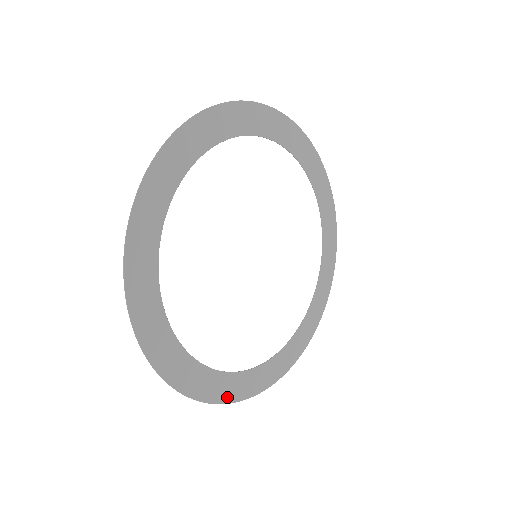
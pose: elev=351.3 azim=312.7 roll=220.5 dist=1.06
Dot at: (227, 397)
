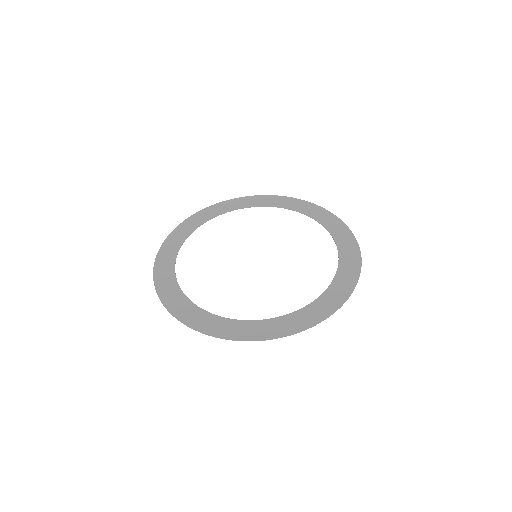
Dot at: (159, 285)
